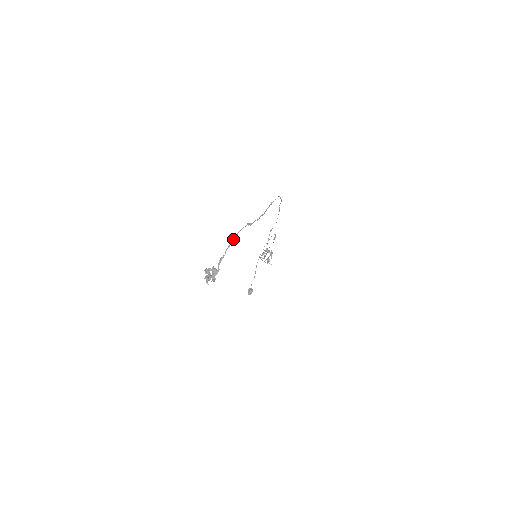
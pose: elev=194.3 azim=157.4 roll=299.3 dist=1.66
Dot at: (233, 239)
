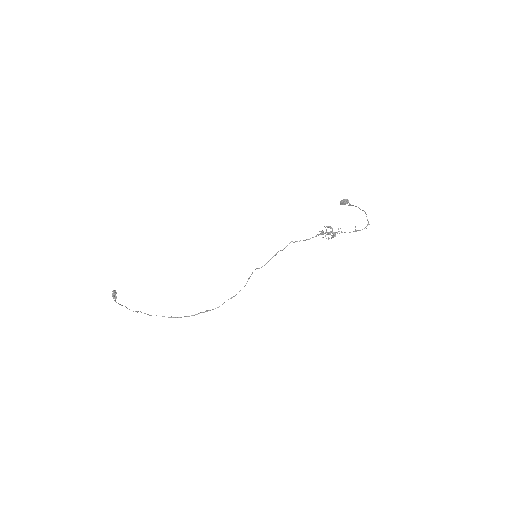
Dot at: occluded
